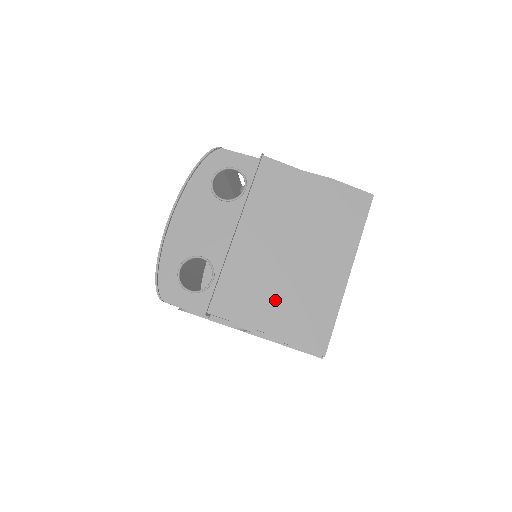
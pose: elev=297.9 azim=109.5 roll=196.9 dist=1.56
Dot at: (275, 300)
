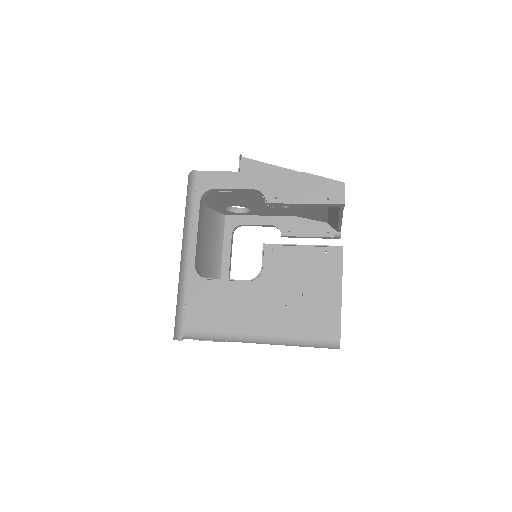
Dot at: occluded
